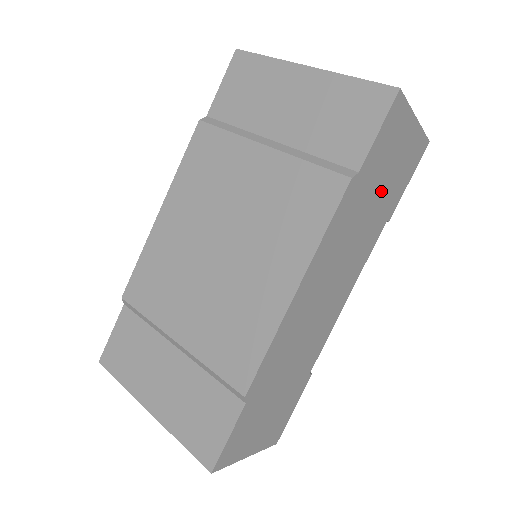
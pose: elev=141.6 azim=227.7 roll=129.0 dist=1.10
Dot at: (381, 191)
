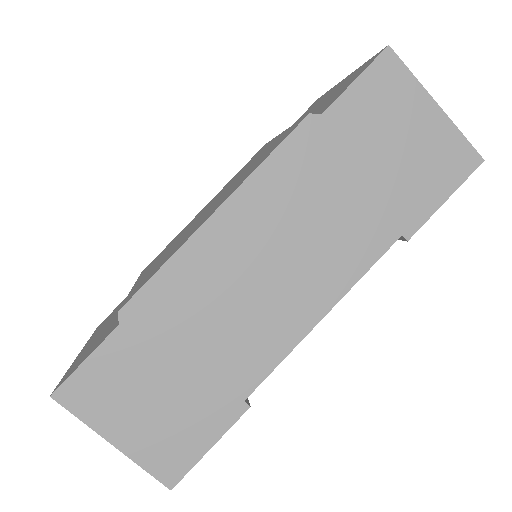
Dot at: (377, 173)
